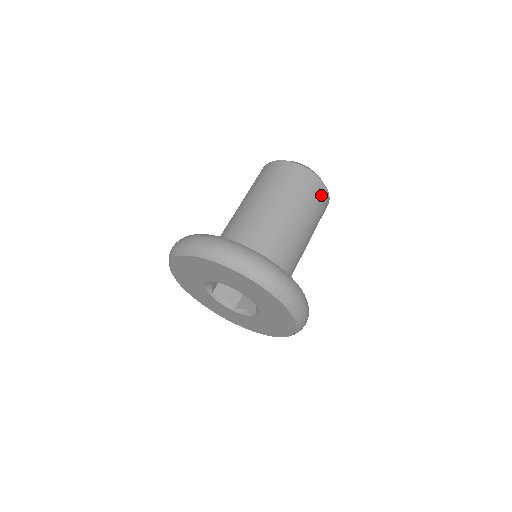
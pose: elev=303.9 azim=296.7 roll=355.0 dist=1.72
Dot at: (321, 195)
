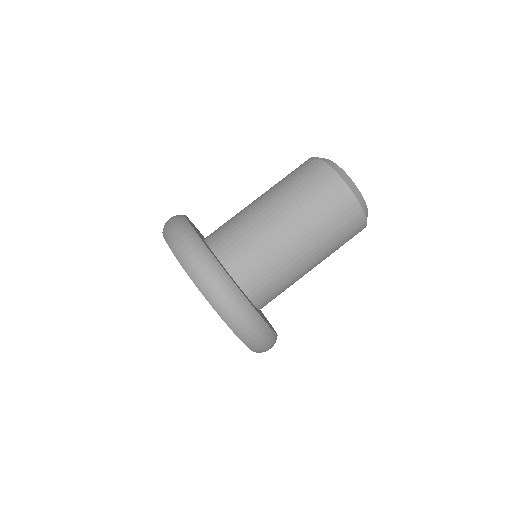
Dot at: occluded
